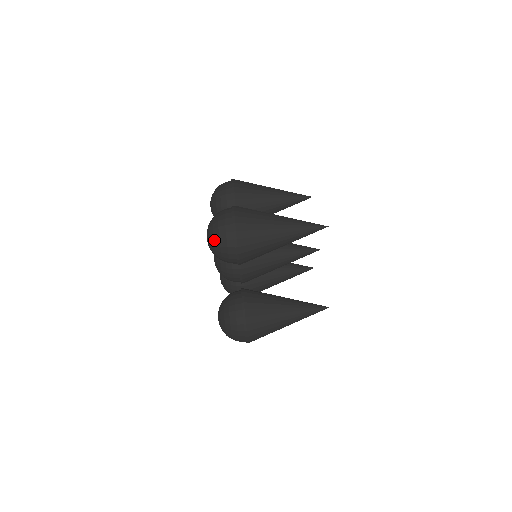
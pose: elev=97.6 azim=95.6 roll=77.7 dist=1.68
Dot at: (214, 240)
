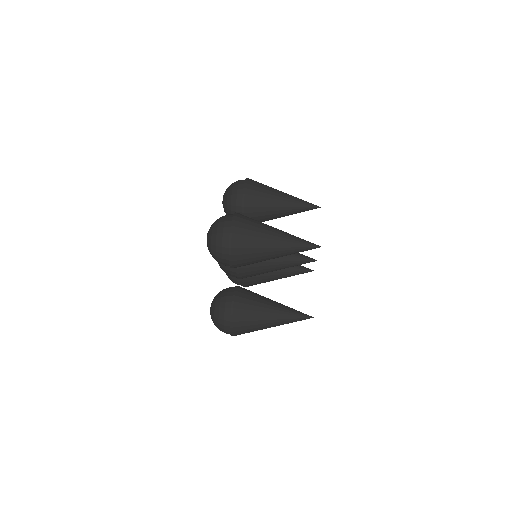
Dot at: (230, 185)
